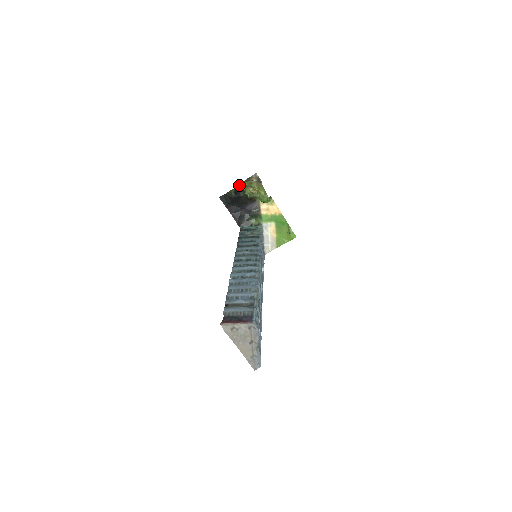
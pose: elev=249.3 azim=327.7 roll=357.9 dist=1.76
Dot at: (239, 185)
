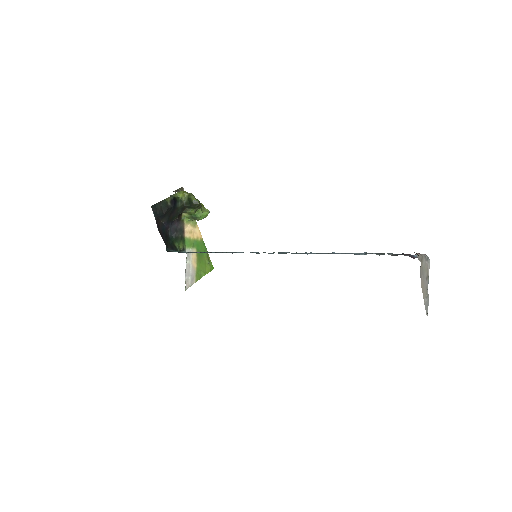
Dot at: (174, 194)
